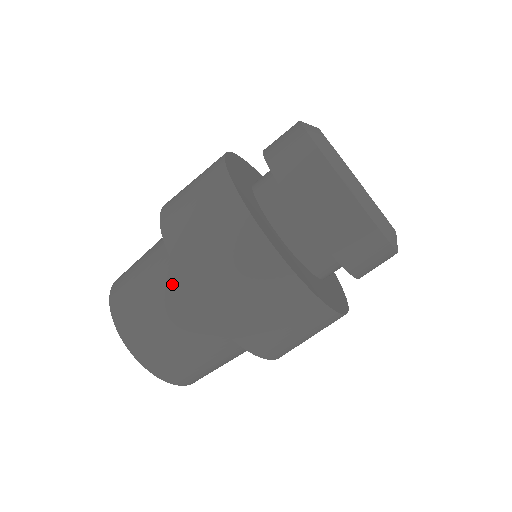
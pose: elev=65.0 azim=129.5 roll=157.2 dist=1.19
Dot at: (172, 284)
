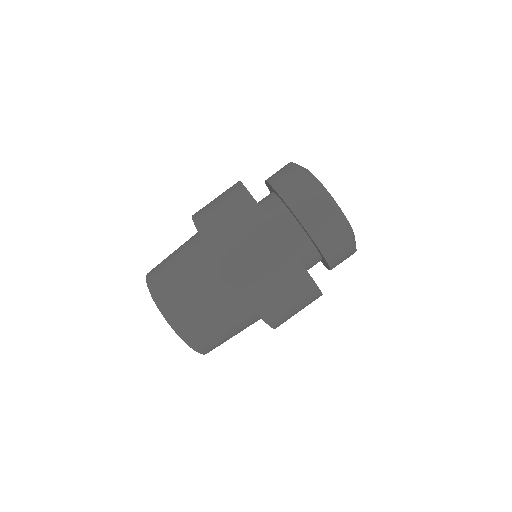
Dot at: occluded
